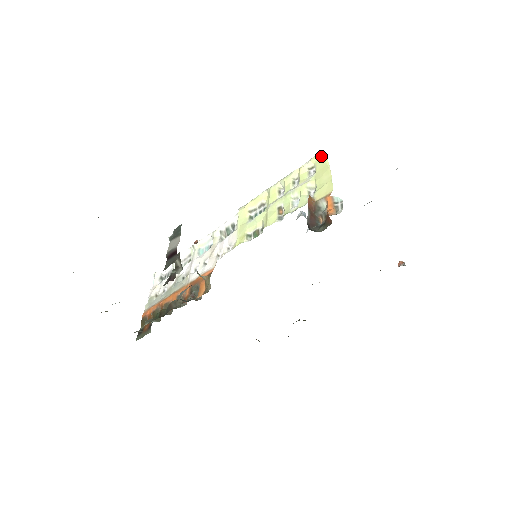
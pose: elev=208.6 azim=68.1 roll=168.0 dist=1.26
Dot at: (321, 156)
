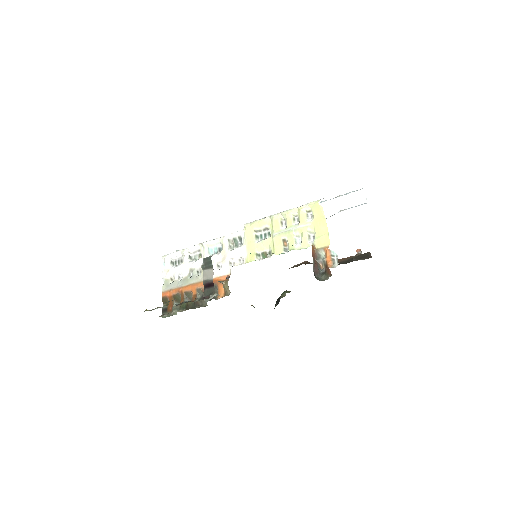
Dot at: (318, 205)
